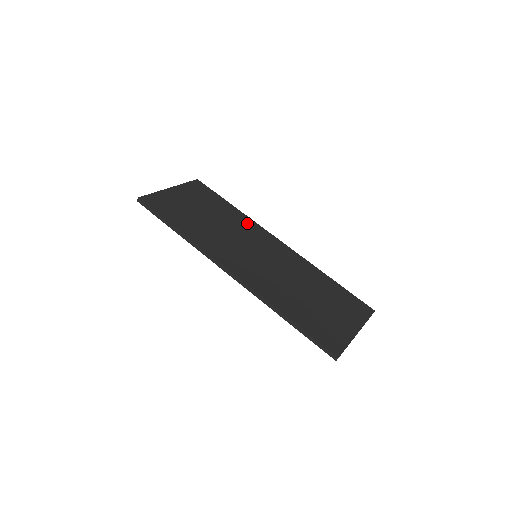
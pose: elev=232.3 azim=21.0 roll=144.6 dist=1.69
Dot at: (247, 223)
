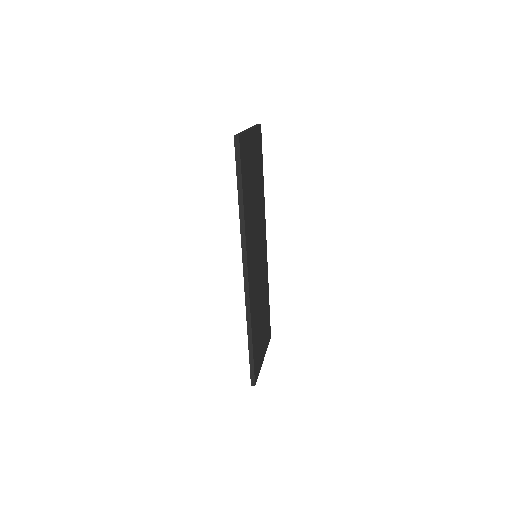
Dot at: (263, 210)
